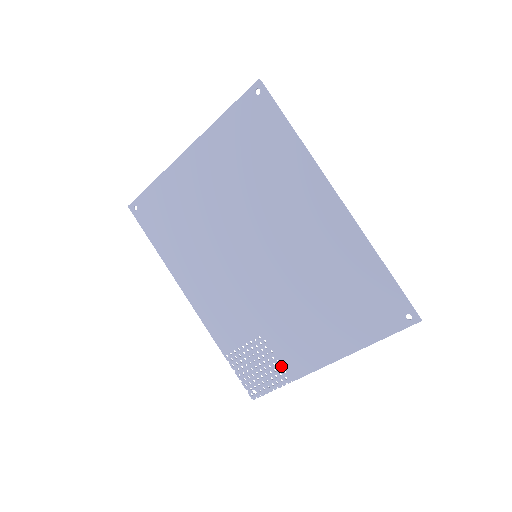
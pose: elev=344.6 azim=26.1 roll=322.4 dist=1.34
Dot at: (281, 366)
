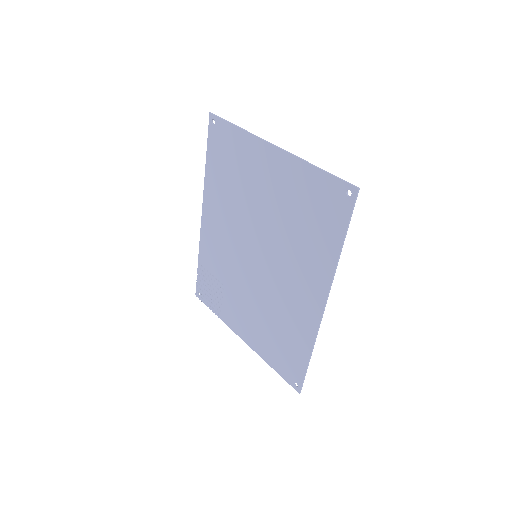
Dot at: (221, 307)
